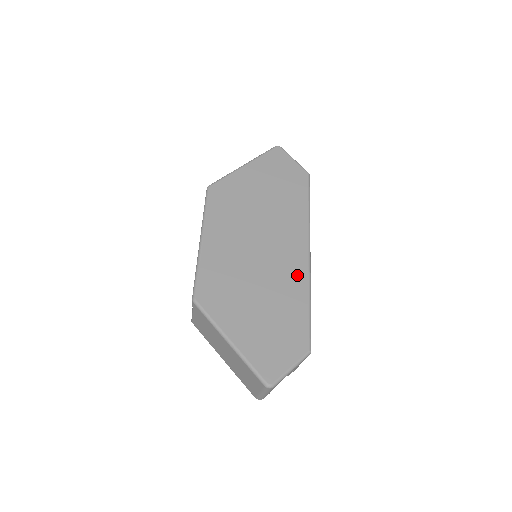
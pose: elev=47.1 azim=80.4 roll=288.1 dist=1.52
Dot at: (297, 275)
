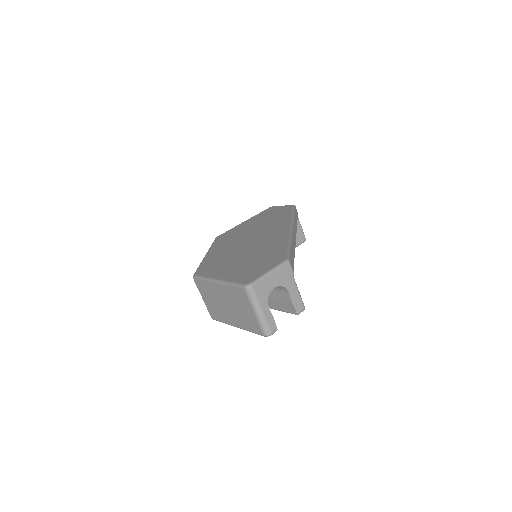
Dot at: (279, 238)
